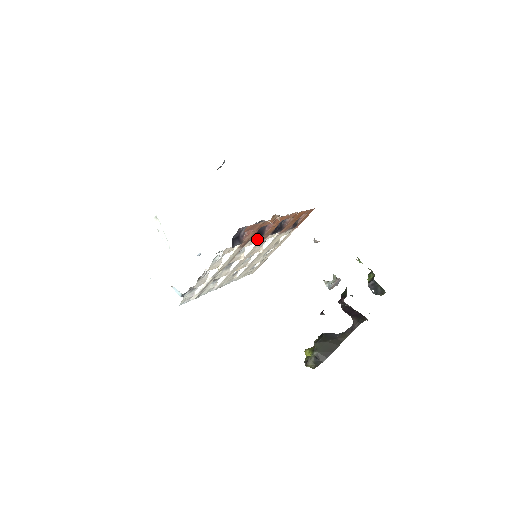
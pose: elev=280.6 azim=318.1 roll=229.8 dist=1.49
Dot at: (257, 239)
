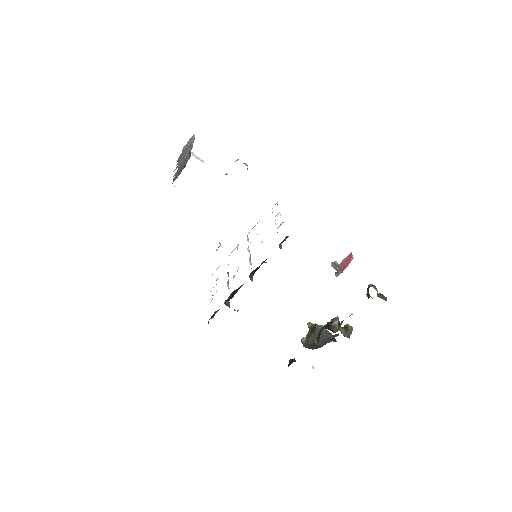
Dot at: occluded
